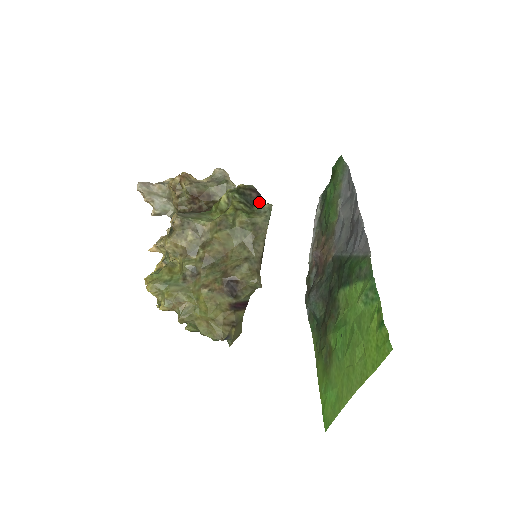
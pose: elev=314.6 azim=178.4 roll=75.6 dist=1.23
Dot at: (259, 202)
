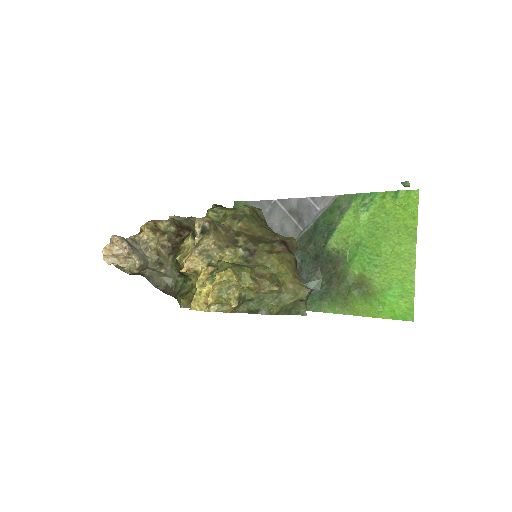
Dot at: occluded
